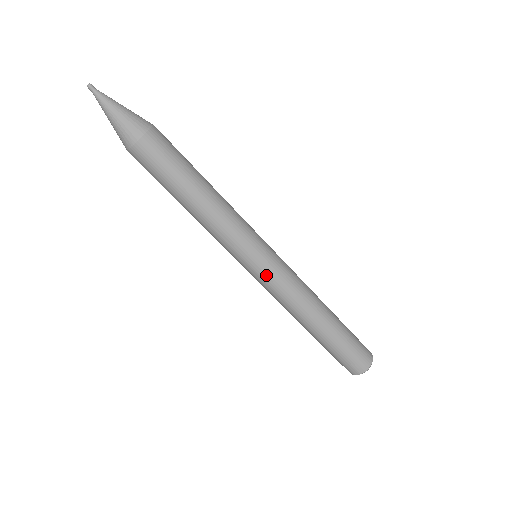
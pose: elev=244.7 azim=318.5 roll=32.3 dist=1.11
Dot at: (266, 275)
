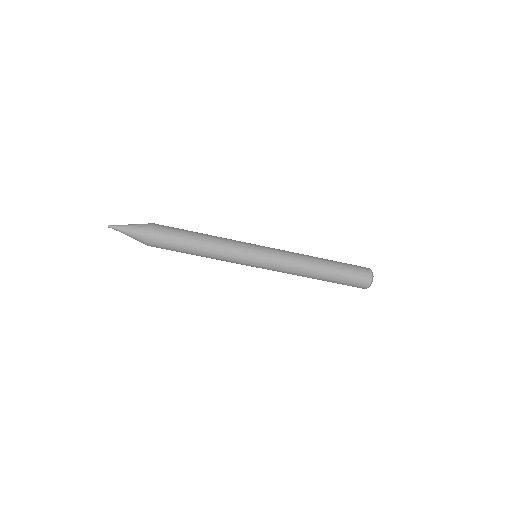
Dot at: occluded
